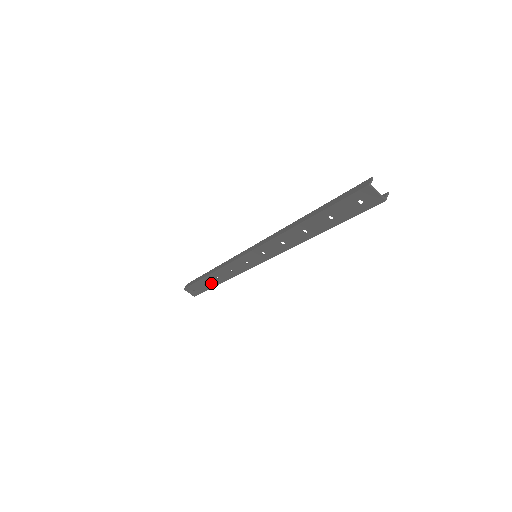
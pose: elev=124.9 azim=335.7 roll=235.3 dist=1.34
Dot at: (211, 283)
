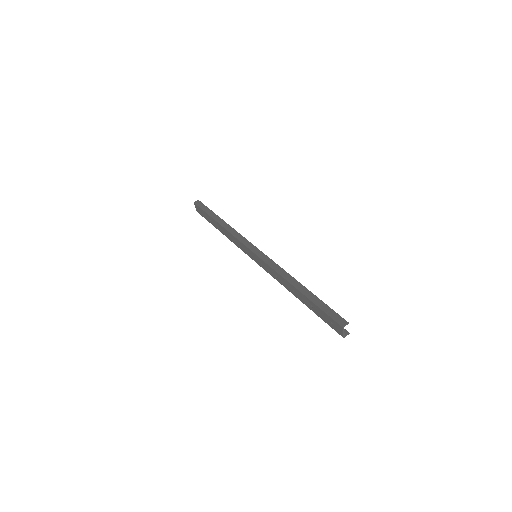
Dot at: (215, 225)
